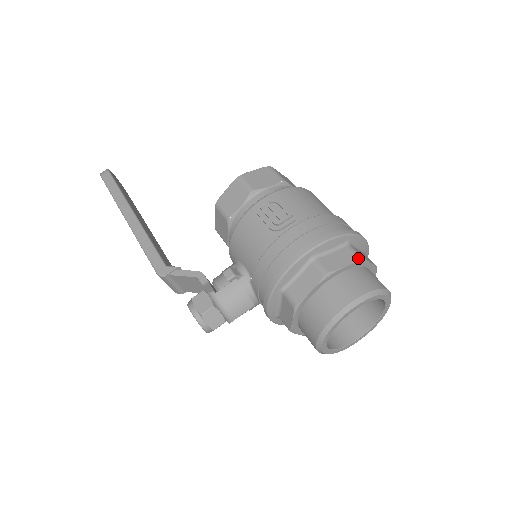
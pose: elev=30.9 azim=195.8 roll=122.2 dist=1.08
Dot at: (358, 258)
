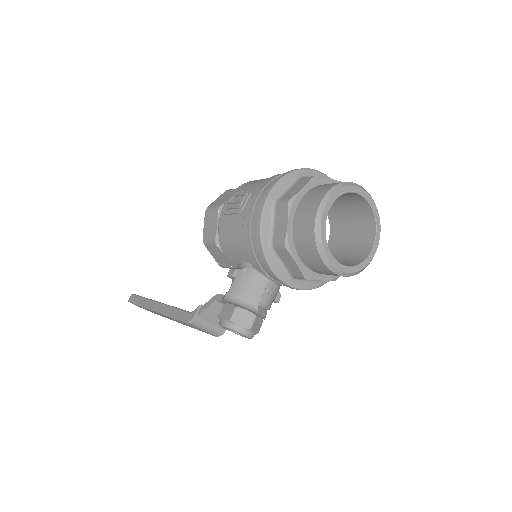
Dot at: (311, 178)
